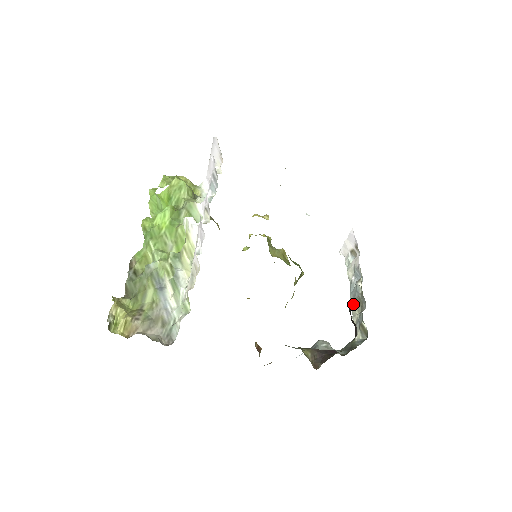
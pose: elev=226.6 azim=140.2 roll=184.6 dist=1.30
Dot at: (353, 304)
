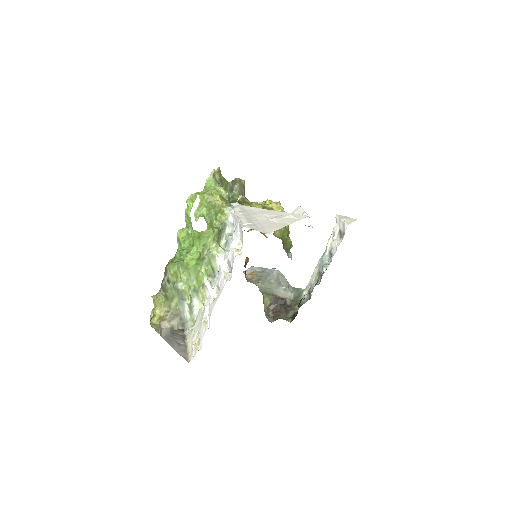
Dot at: (317, 269)
